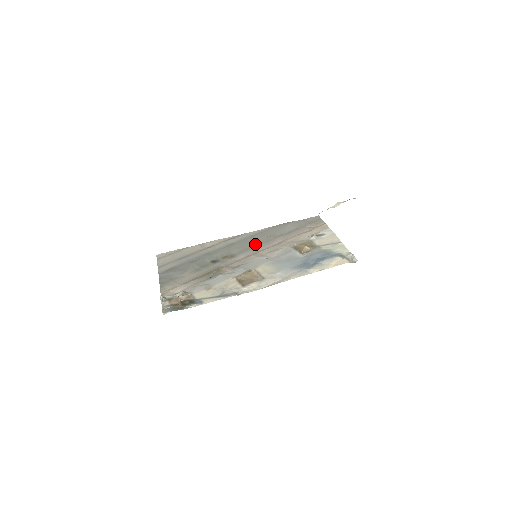
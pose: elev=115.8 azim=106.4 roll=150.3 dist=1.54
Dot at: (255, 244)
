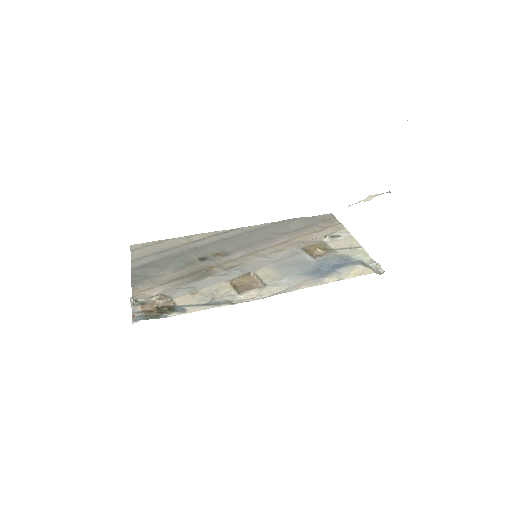
Dot at: (254, 241)
